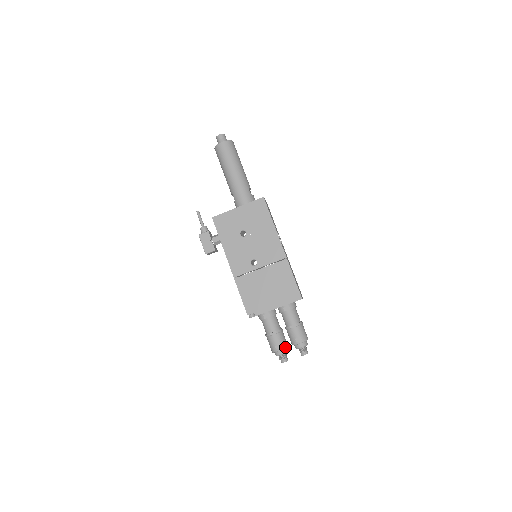
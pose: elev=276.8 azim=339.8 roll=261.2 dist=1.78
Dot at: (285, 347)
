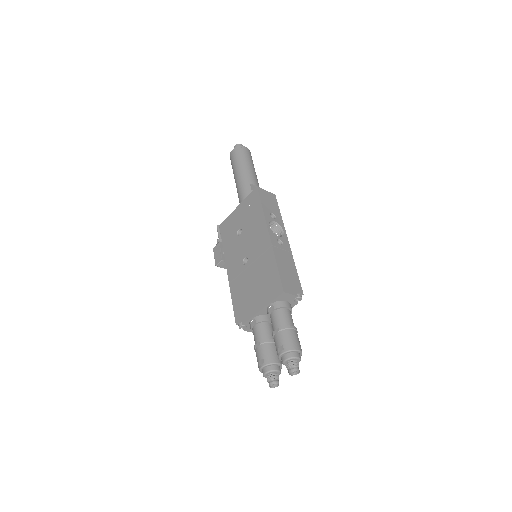
Dot at: (270, 362)
